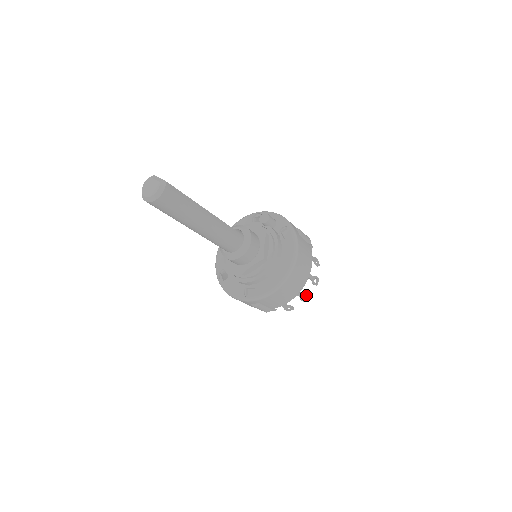
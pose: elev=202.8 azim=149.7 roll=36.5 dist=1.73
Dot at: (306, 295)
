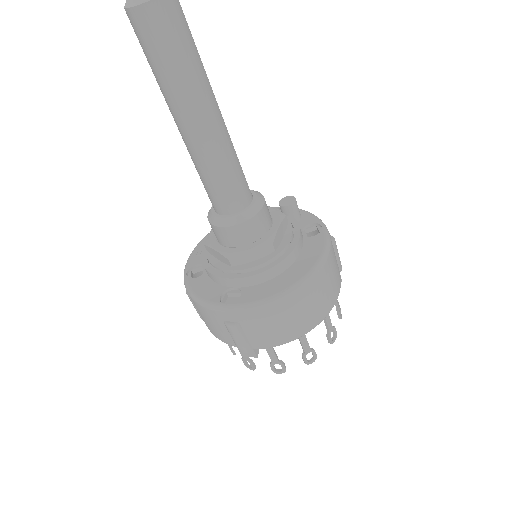
Dot at: (313, 351)
